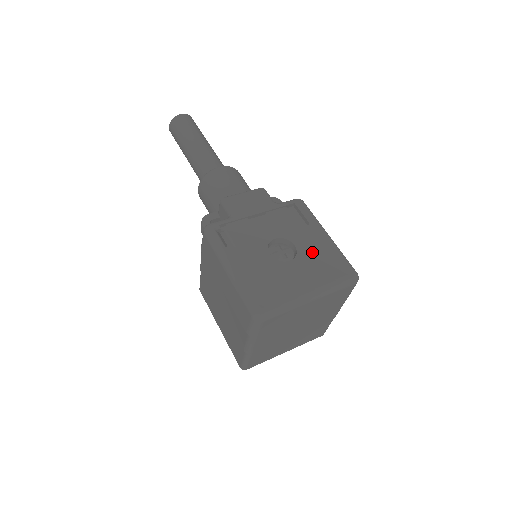
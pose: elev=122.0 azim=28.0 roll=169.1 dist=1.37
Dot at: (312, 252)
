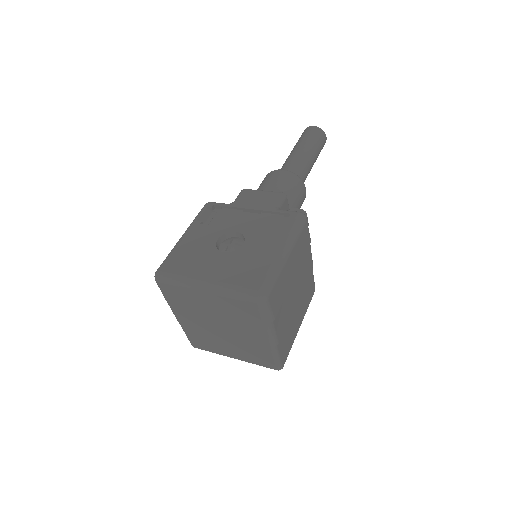
Dot at: (249, 255)
